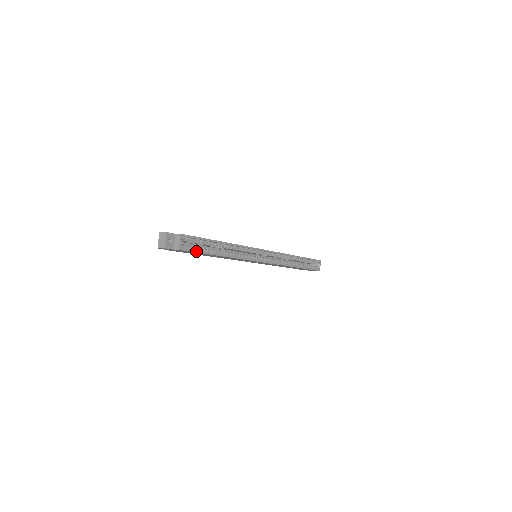
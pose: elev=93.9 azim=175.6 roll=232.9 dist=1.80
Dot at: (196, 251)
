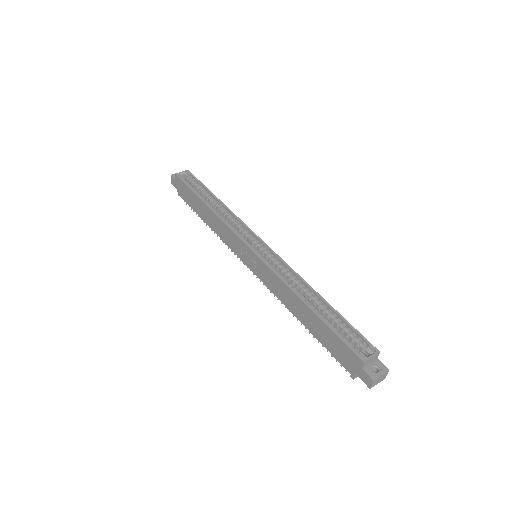
Dot at: (187, 184)
